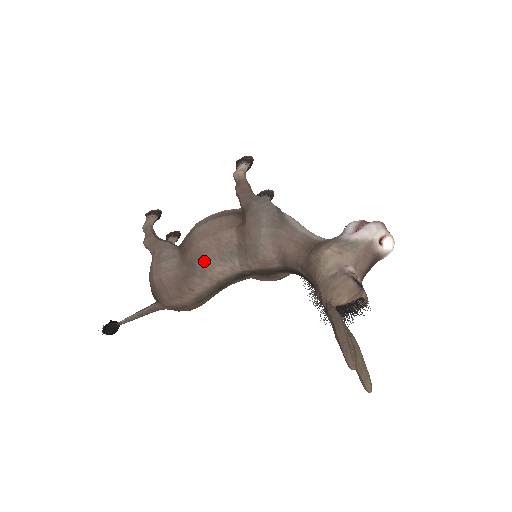
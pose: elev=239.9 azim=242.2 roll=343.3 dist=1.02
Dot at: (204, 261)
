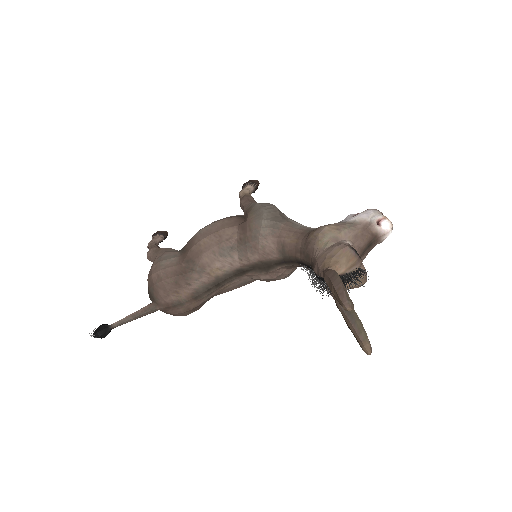
Dot at: (204, 257)
